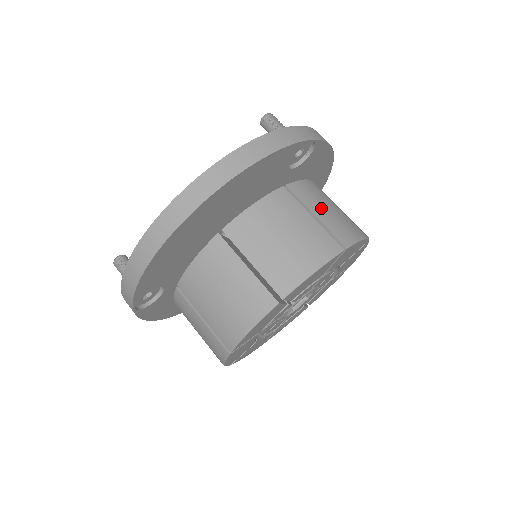
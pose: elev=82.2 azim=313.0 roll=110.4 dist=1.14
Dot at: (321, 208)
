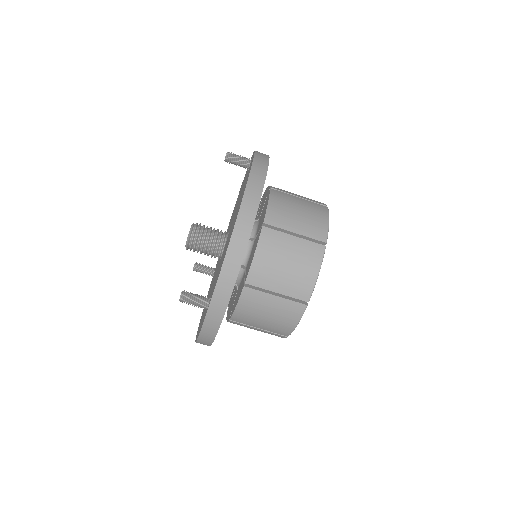
Dot at: (295, 194)
